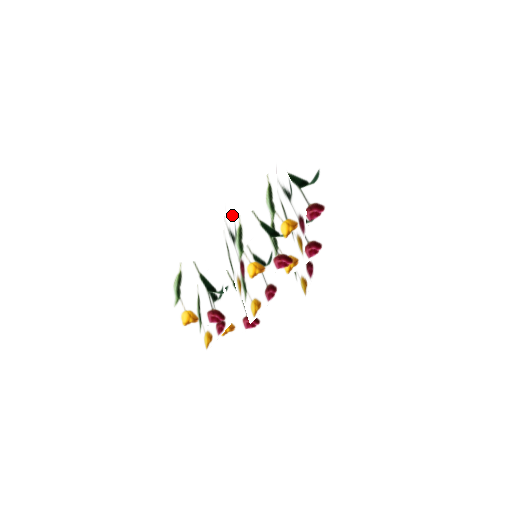
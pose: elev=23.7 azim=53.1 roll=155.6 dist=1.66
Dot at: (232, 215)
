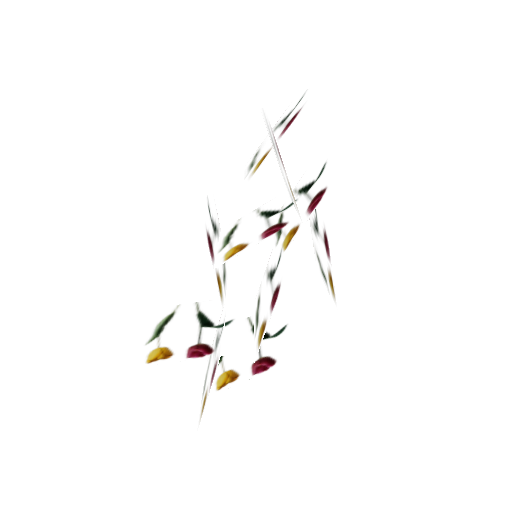
Dot at: (209, 195)
